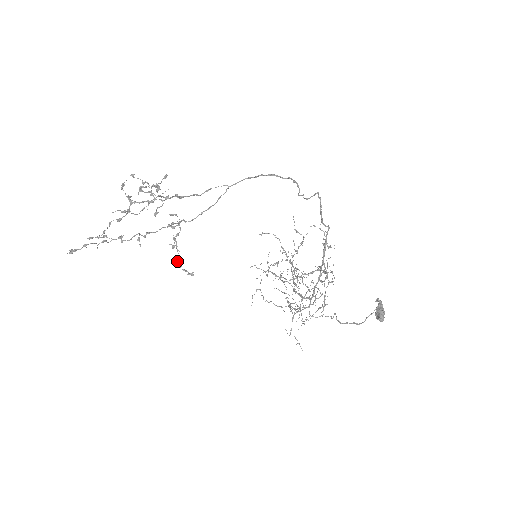
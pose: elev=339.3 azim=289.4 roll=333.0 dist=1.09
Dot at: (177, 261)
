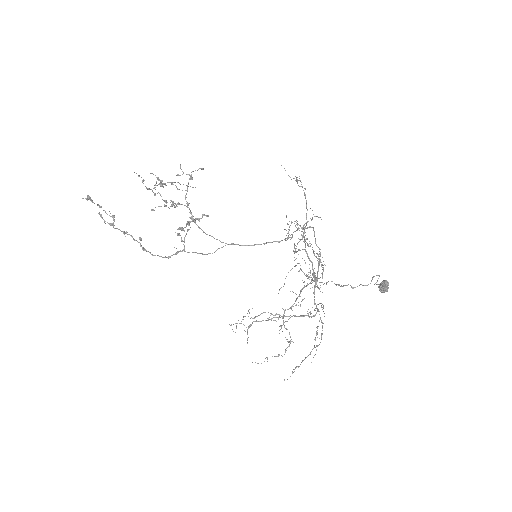
Dot at: (189, 221)
